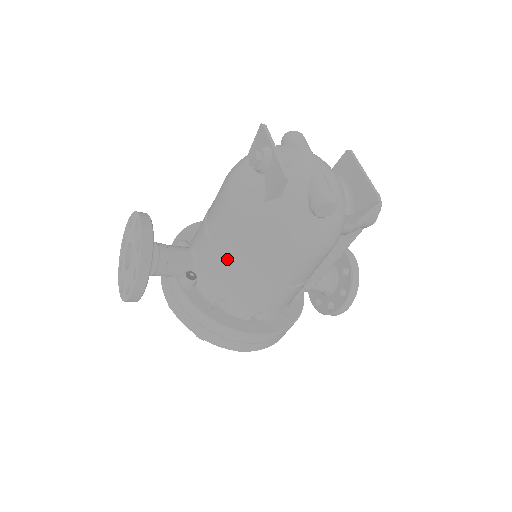
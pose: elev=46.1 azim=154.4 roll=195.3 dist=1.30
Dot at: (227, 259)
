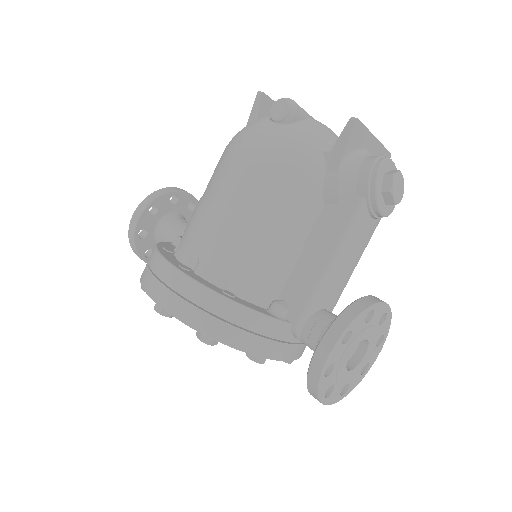
Dot at: occluded
